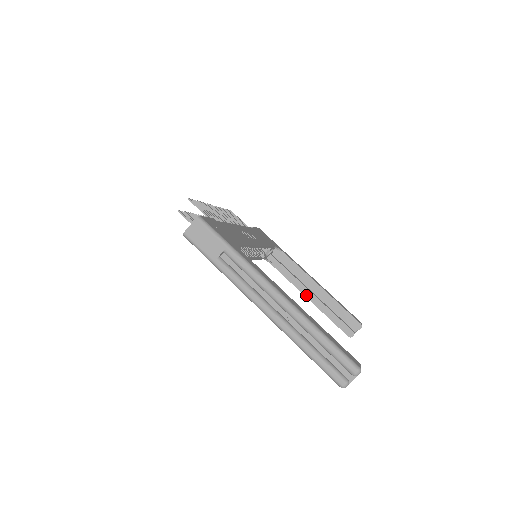
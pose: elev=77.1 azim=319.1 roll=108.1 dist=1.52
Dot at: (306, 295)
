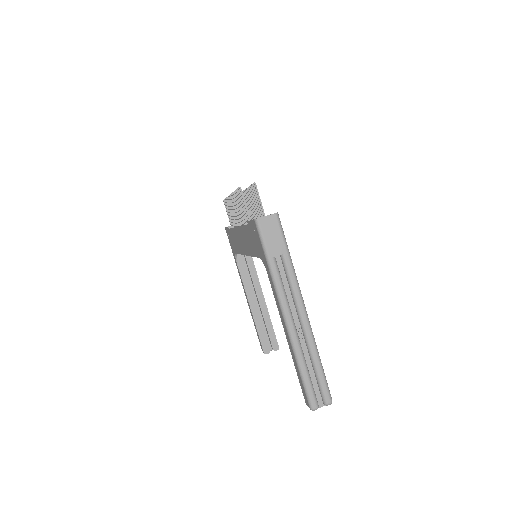
Dot at: (250, 302)
